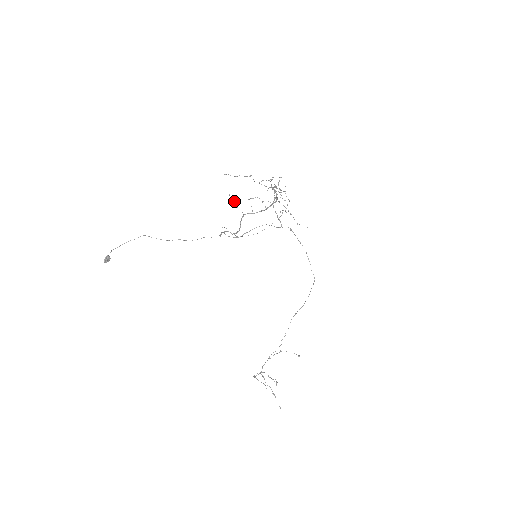
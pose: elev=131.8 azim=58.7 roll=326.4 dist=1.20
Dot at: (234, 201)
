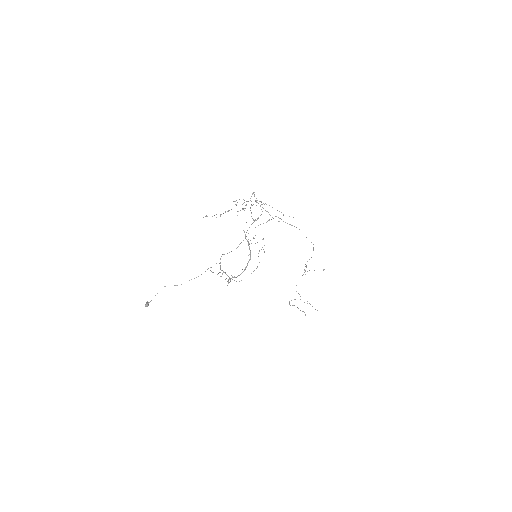
Dot at: occluded
